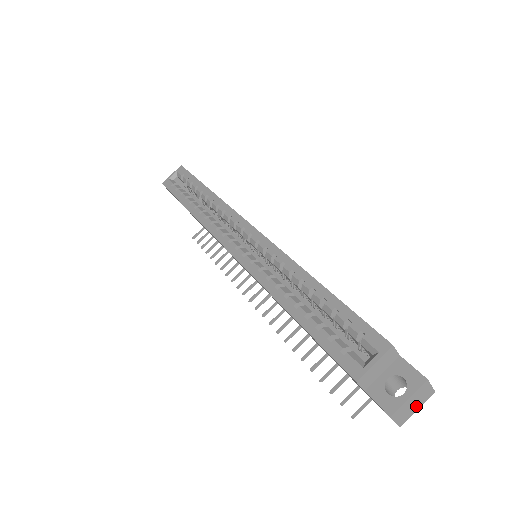
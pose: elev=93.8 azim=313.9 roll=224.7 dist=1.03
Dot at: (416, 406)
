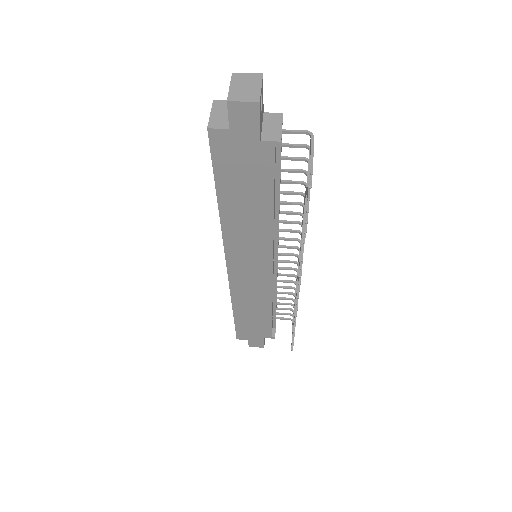
Dot at: (254, 87)
